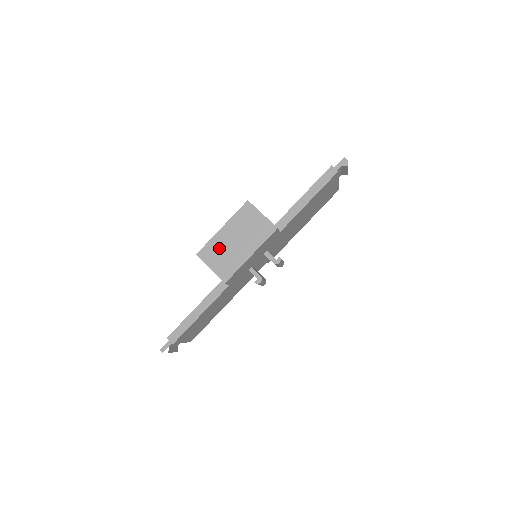
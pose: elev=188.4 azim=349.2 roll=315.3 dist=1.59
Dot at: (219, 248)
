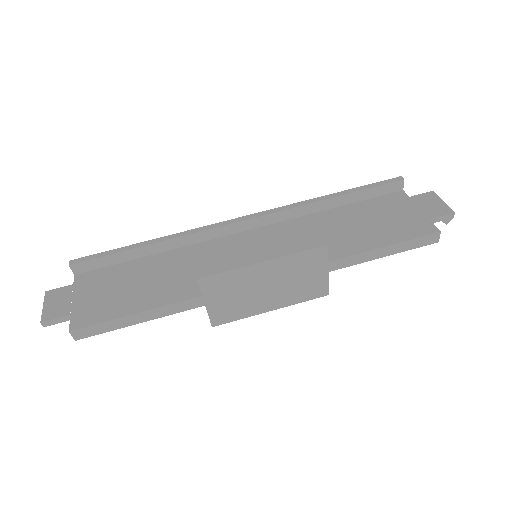
Dot at: (238, 286)
